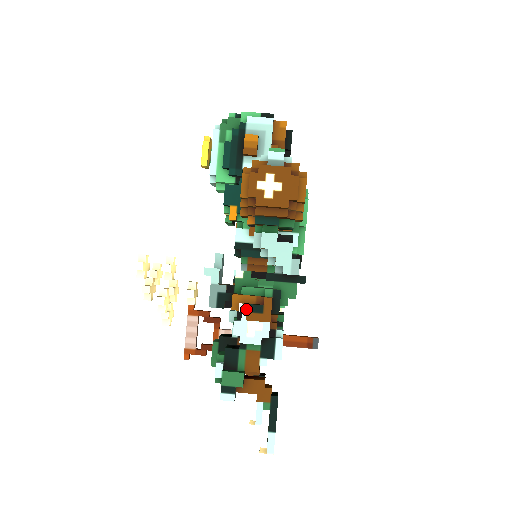
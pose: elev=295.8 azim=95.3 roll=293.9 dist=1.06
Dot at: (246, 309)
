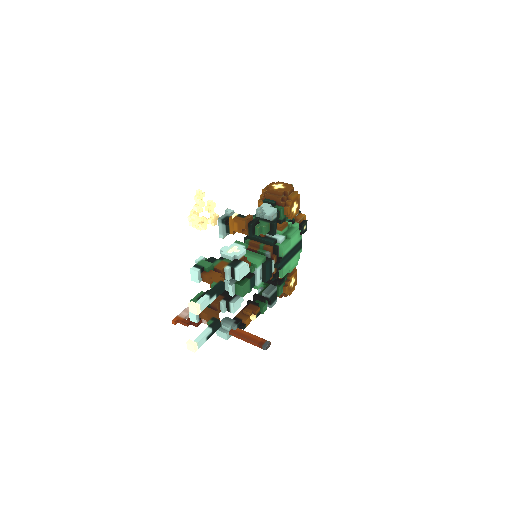
Dot at: (237, 215)
